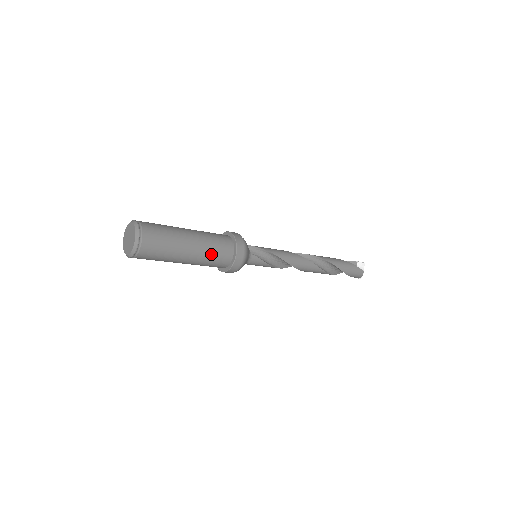
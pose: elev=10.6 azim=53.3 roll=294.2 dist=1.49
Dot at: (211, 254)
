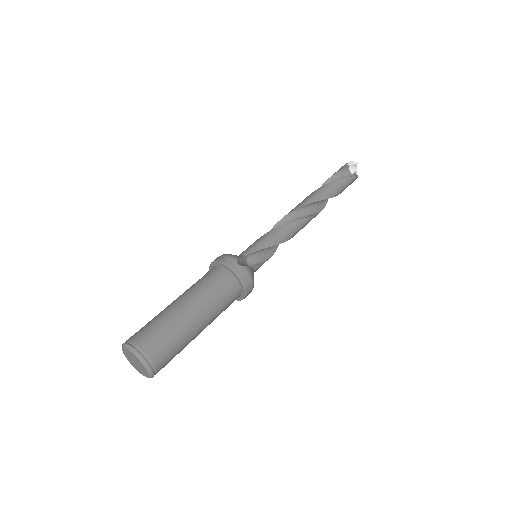
Dot at: (221, 311)
